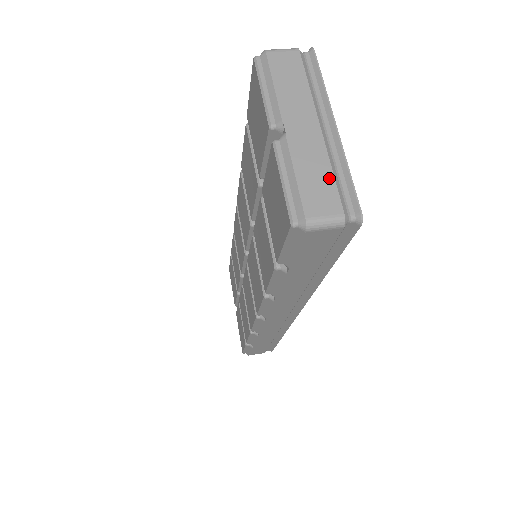
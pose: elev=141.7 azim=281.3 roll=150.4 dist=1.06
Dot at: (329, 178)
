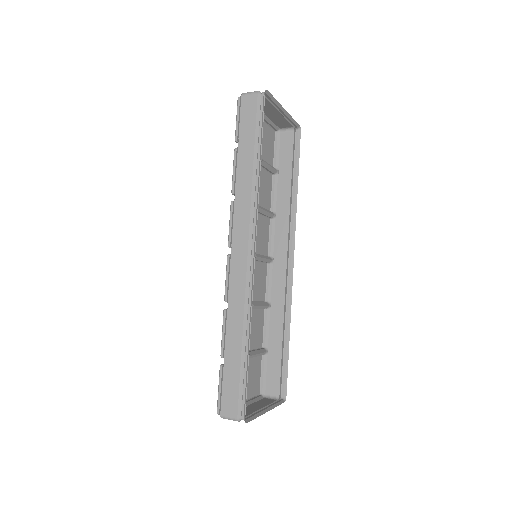
Dot at: (265, 99)
